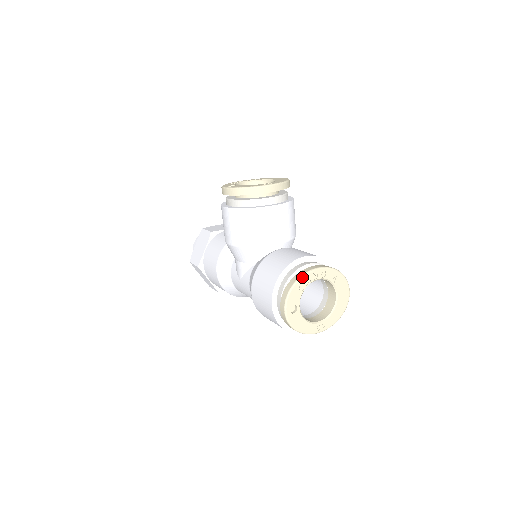
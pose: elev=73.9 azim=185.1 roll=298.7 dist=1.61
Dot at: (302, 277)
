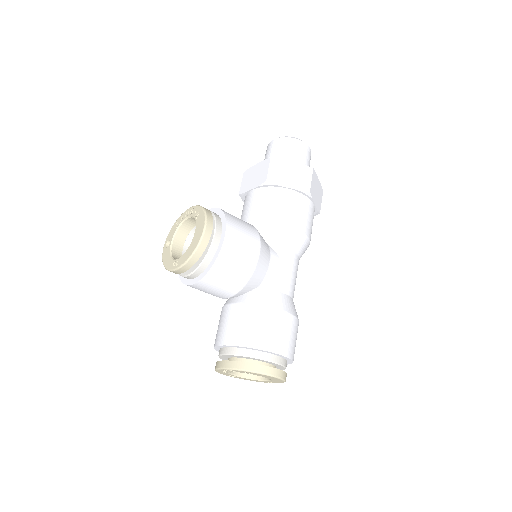
Dot at: (216, 370)
